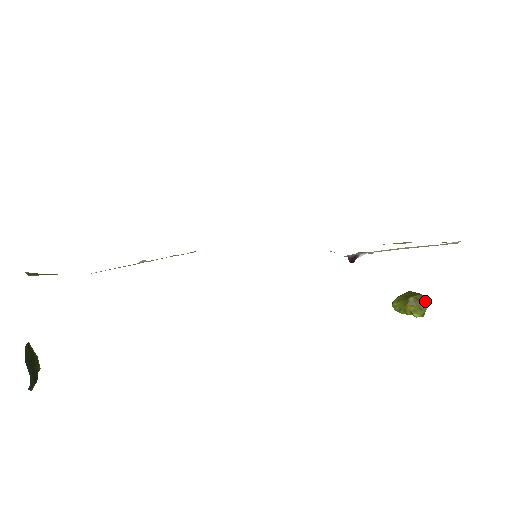
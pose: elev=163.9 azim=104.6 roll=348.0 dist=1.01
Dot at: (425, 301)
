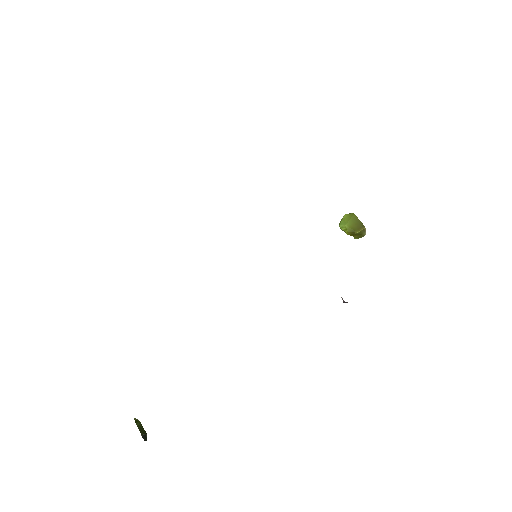
Dot at: occluded
